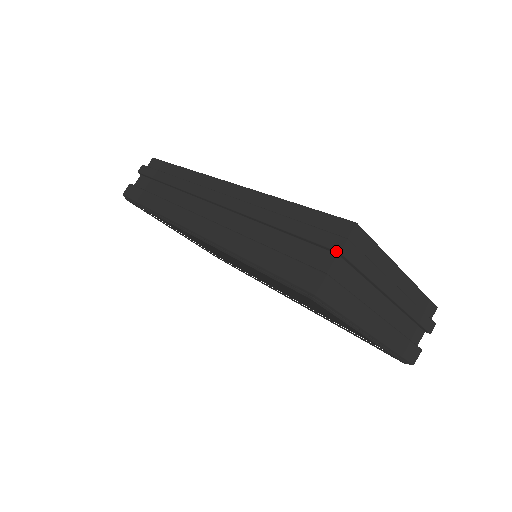
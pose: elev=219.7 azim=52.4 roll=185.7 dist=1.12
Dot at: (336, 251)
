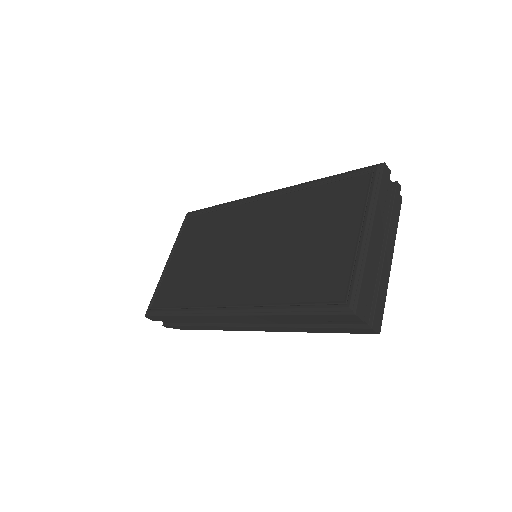
Dot at: (394, 182)
